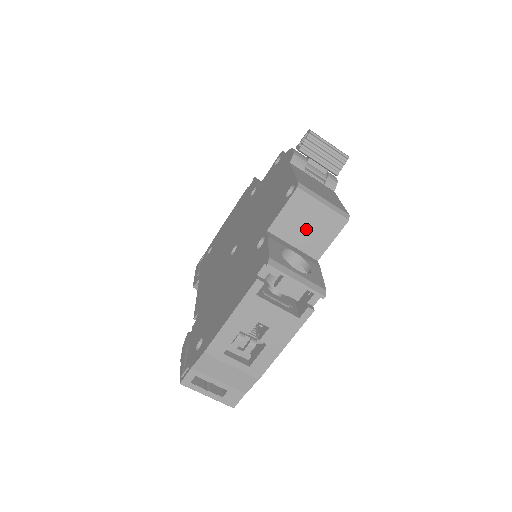
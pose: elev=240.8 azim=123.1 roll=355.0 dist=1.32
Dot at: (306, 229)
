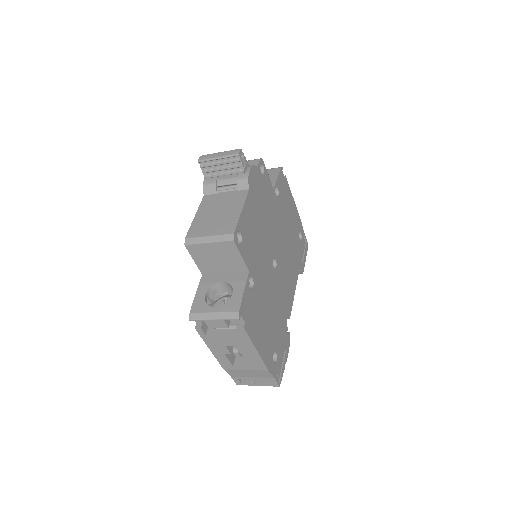
Dot at: (219, 261)
